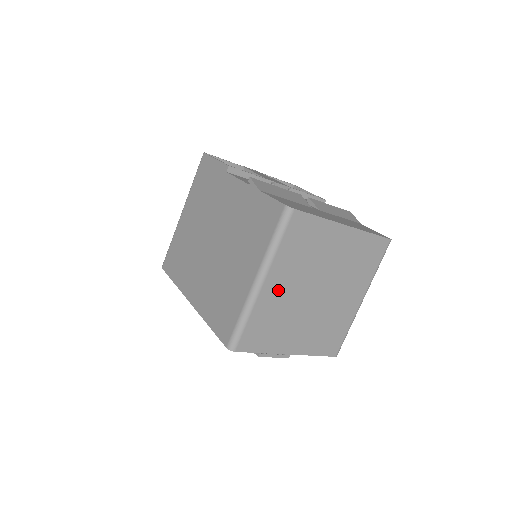
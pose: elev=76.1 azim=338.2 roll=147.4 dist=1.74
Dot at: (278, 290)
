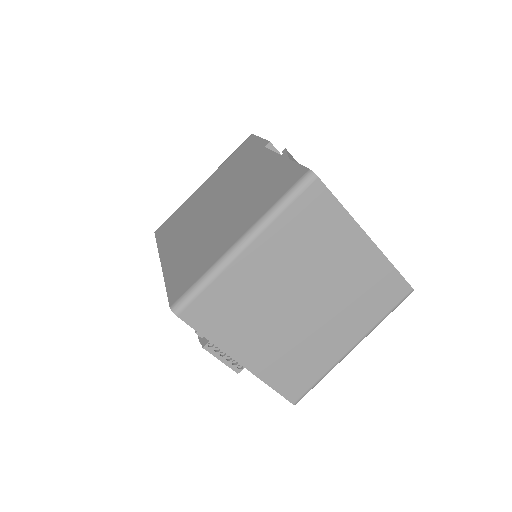
Dot at: (260, 268)
